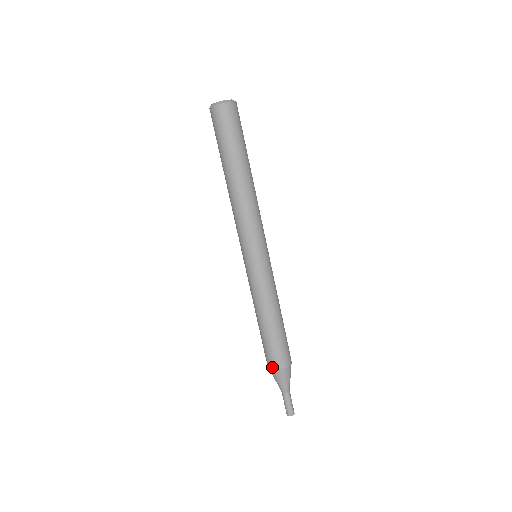
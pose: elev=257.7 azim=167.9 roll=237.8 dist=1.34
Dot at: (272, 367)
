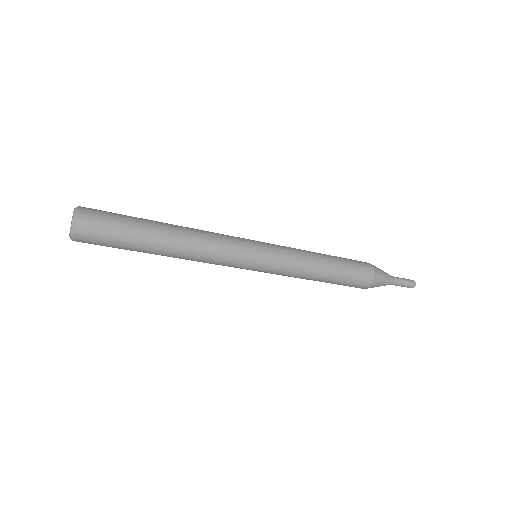
Dot at: occluded
